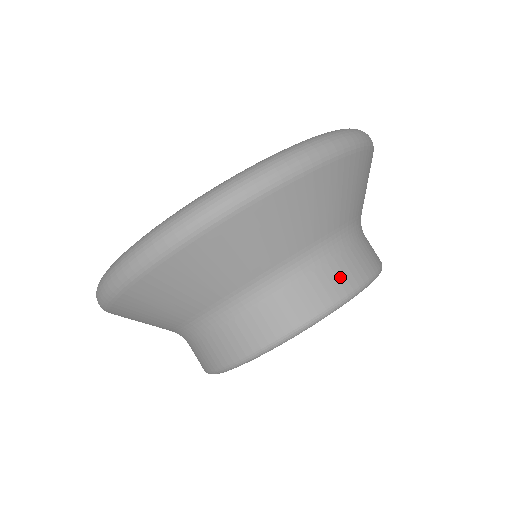
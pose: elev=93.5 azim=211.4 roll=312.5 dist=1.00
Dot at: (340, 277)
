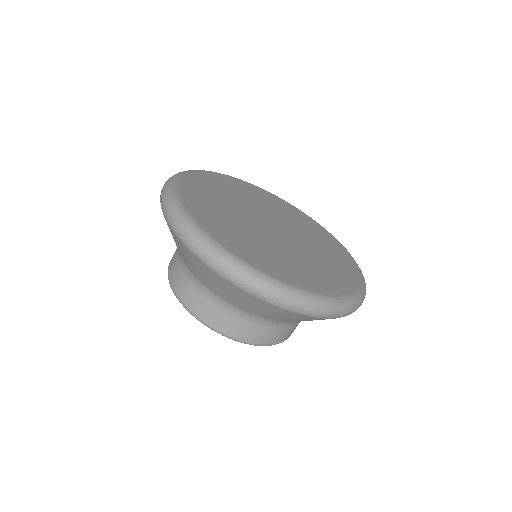
Dot at: (277, 337)
